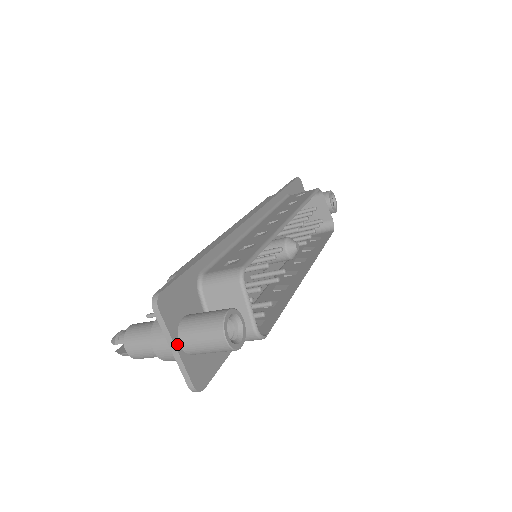
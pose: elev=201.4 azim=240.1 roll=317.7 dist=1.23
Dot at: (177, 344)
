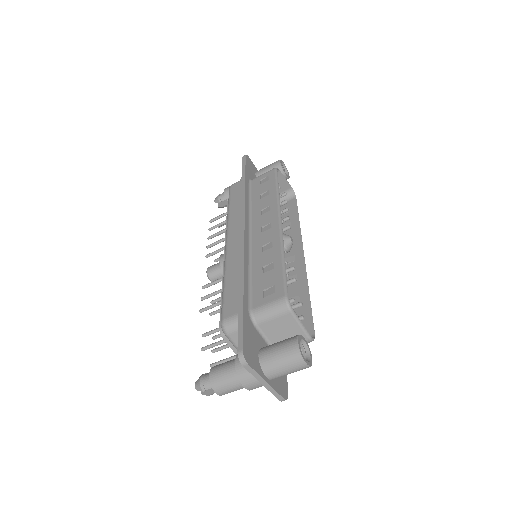
Dot at: (265, 378)
